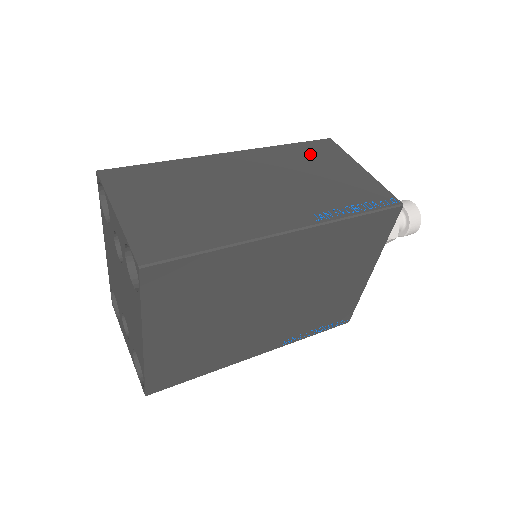
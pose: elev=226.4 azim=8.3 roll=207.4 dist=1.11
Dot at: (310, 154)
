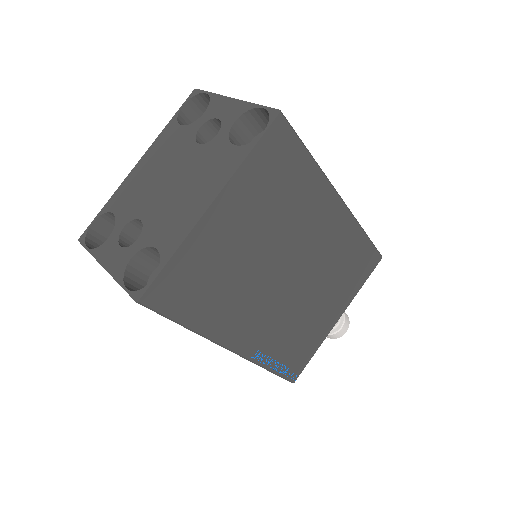
Dot at: occluded
